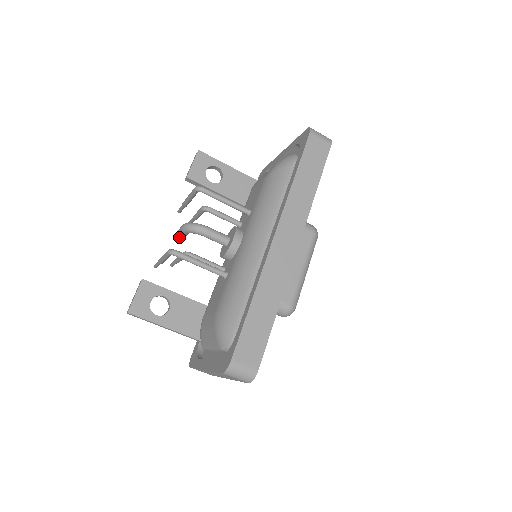
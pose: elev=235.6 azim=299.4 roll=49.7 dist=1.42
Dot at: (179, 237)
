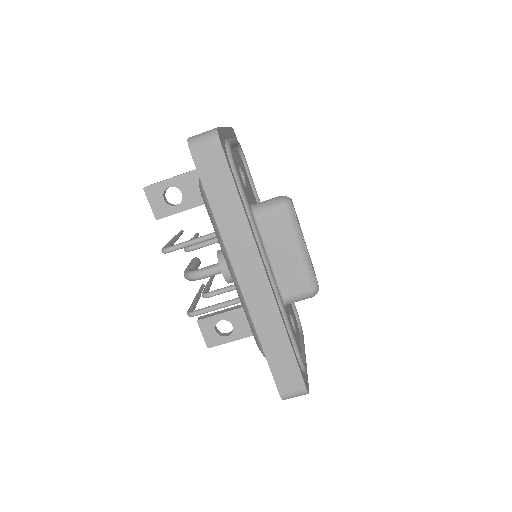
Dot at: occluded
